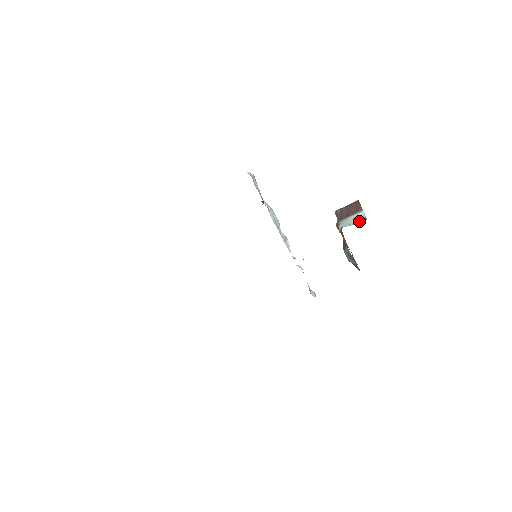
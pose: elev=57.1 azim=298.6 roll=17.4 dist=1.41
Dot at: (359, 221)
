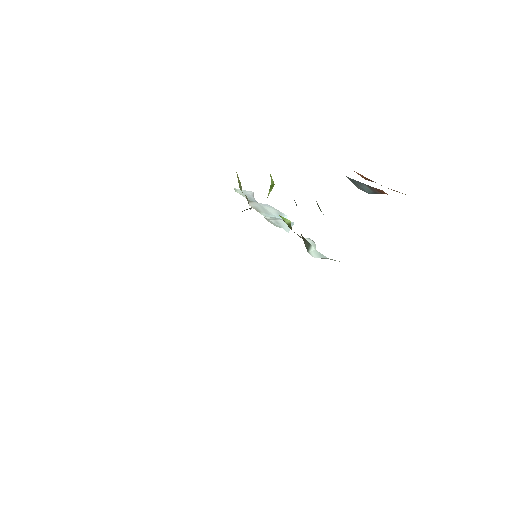
Dot at: occluded
